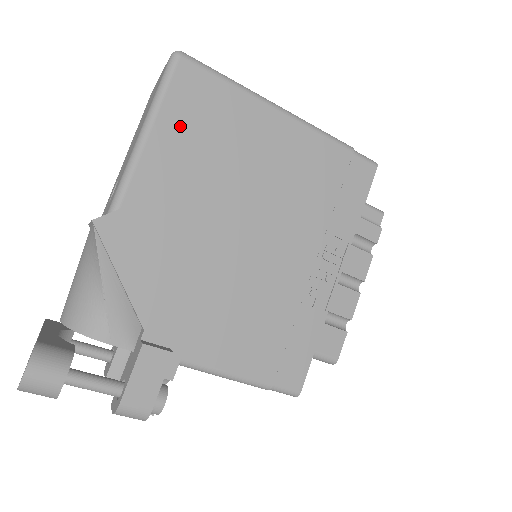
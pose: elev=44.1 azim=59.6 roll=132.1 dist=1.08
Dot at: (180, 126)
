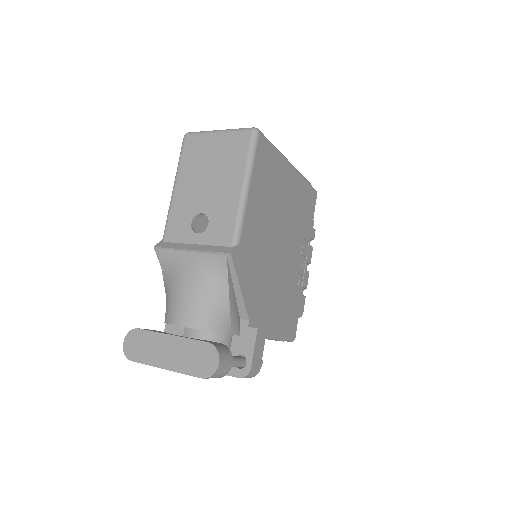
Dot at: (260, 181)
